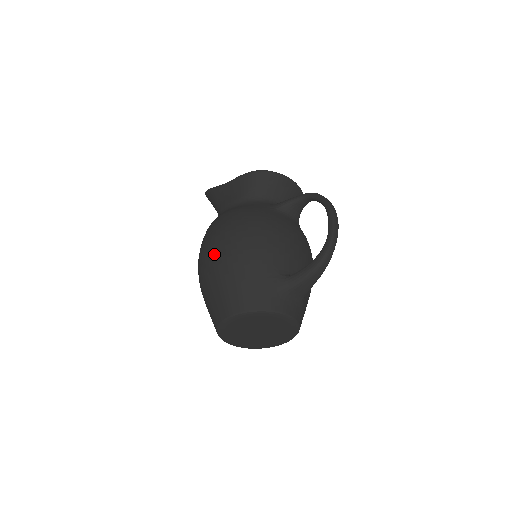
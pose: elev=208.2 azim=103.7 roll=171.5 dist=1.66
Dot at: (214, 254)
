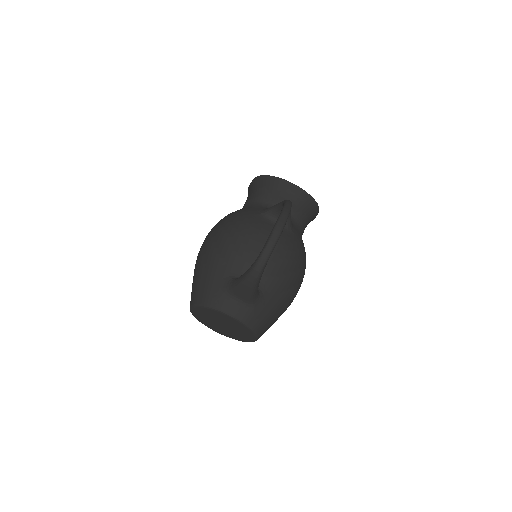
Dot at: (199, 251)
